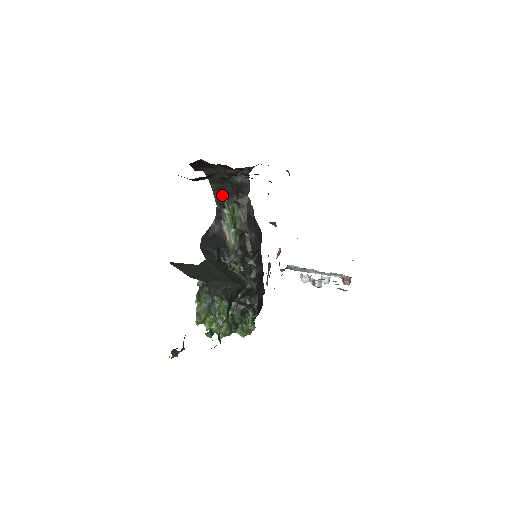
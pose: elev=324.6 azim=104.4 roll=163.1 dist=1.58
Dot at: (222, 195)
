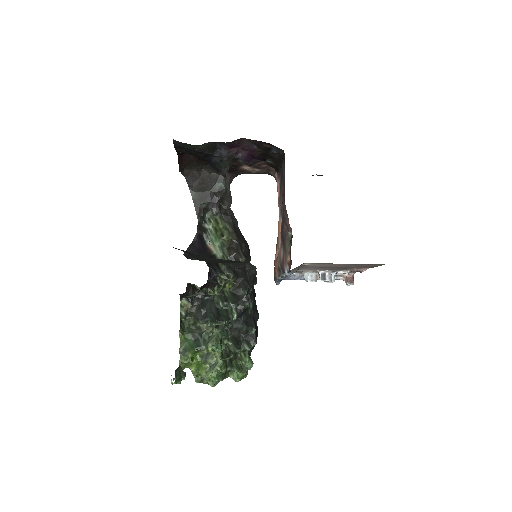
Dot at: (203, 206)
